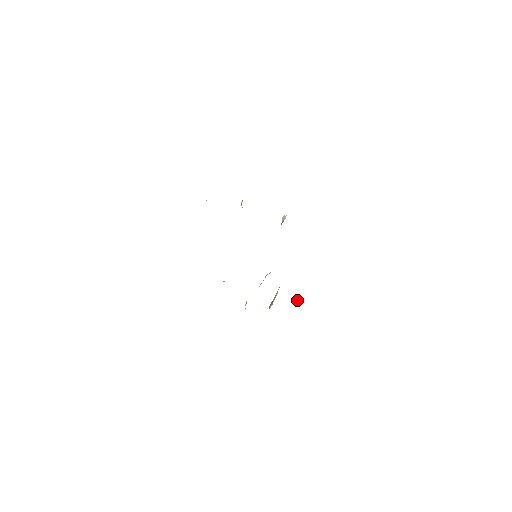
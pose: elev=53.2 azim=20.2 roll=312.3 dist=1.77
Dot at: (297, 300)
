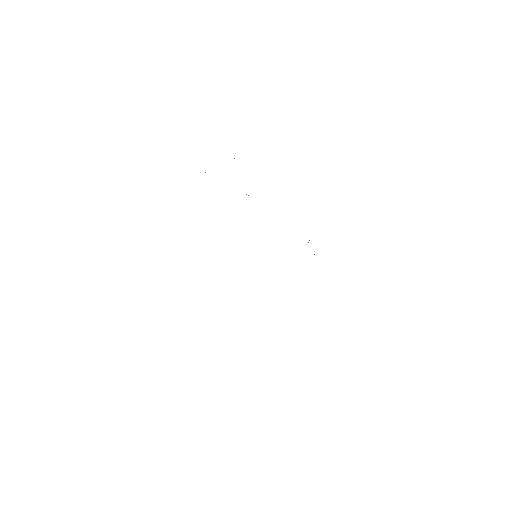
Dot at: occluded
